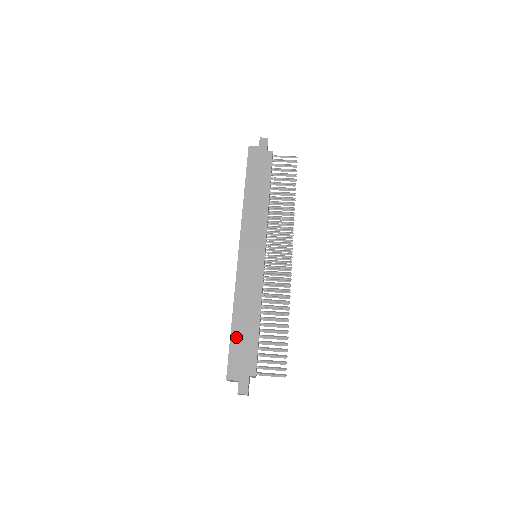
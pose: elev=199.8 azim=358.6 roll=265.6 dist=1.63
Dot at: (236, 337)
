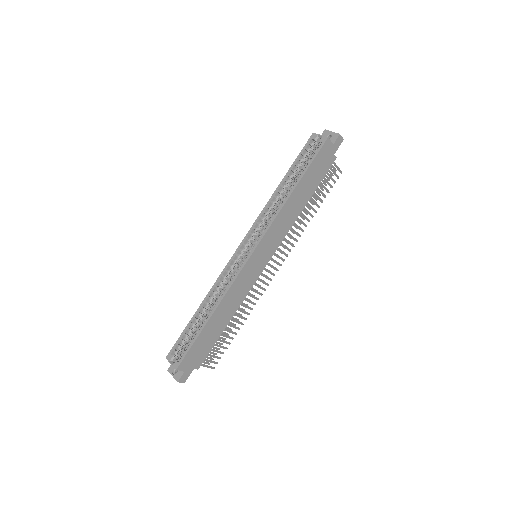
Dot at: (204, 334)
